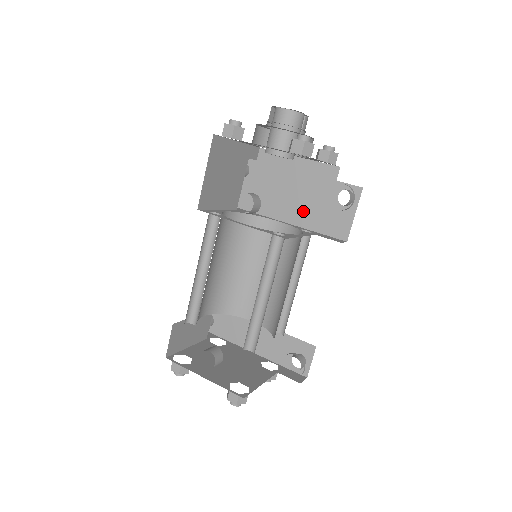
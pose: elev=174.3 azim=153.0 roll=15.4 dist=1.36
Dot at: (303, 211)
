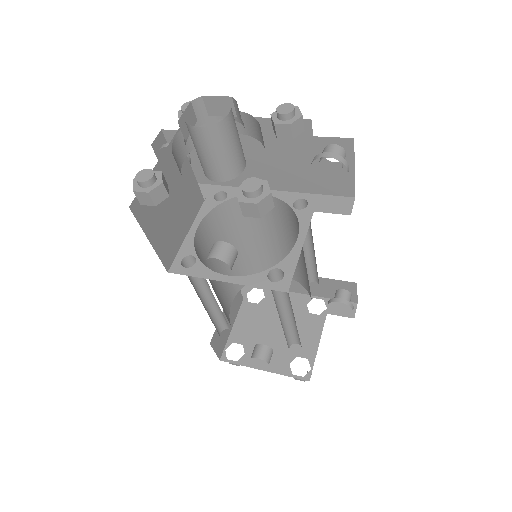
Dot at: (285, 176)
